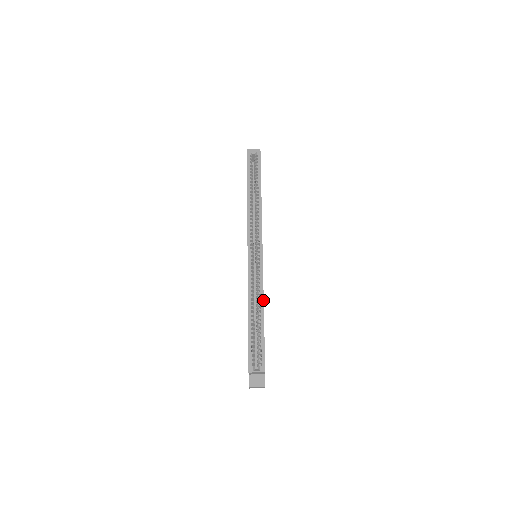
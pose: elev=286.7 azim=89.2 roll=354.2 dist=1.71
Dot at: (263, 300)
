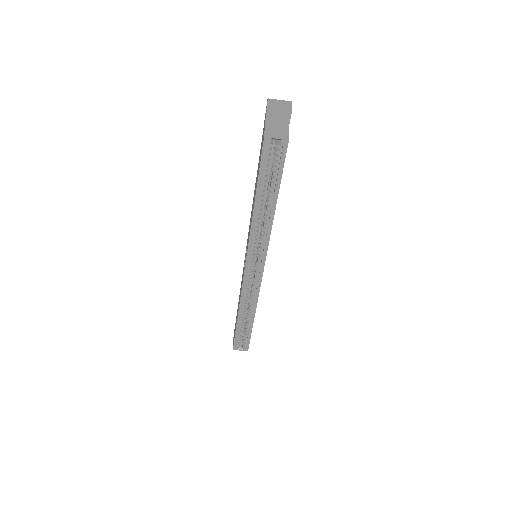
Dot at: (255, 310)
